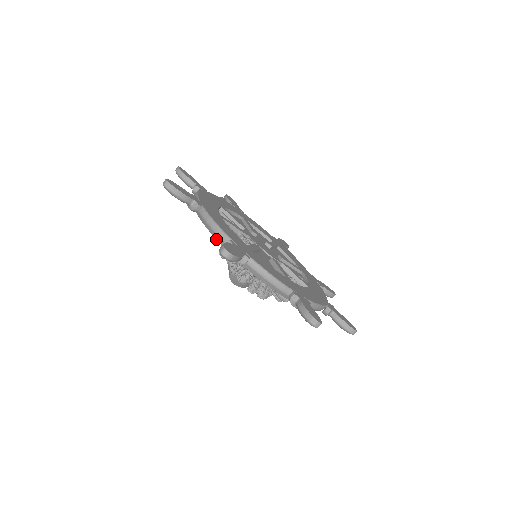
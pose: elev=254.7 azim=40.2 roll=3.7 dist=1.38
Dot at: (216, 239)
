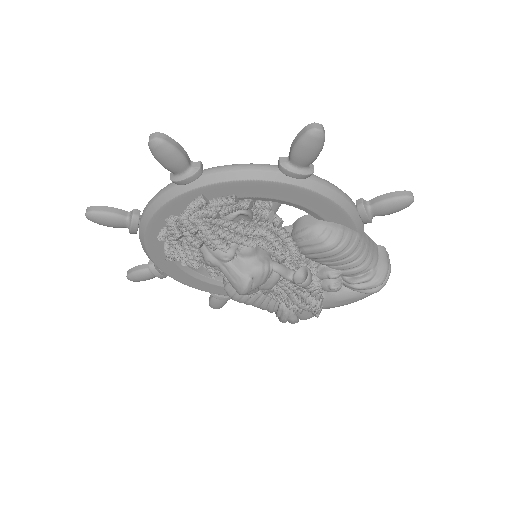
Dot at: (145, 249)
